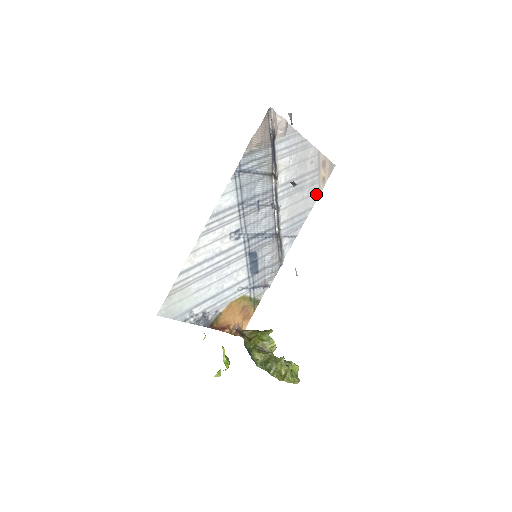
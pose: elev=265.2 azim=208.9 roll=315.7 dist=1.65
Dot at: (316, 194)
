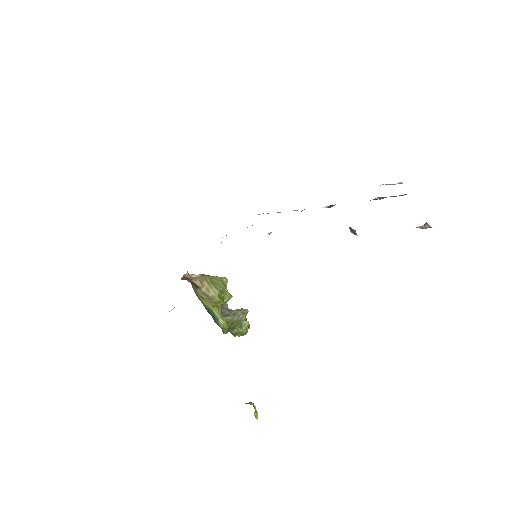
Dot at: occluded
